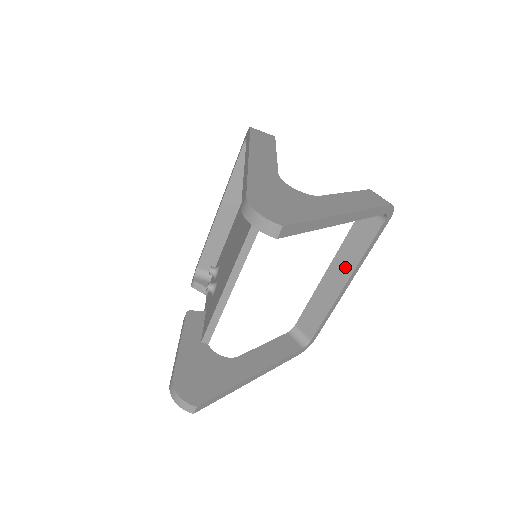
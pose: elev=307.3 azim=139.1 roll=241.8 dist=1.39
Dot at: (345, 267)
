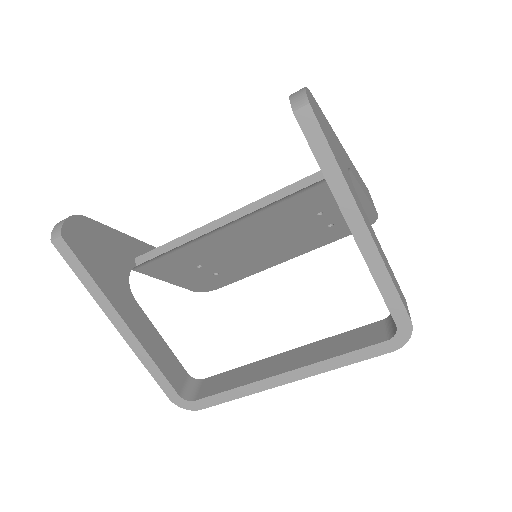
Dot at: (305, 357)
